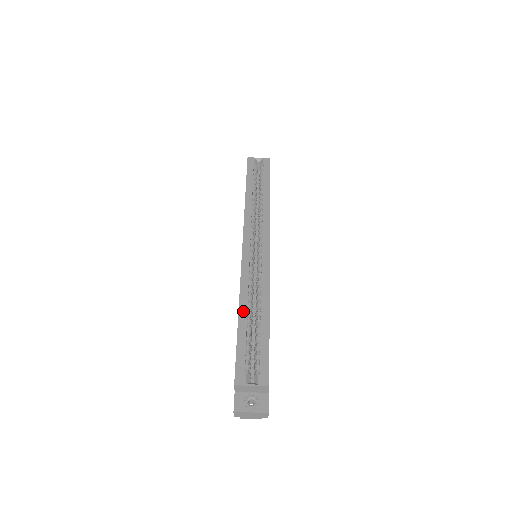
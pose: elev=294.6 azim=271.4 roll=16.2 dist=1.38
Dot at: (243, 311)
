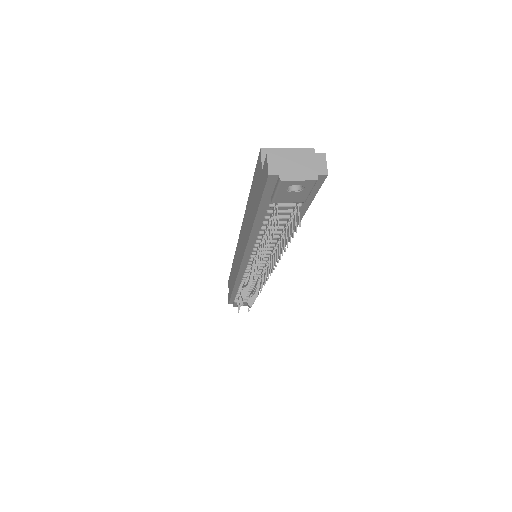
Dot at: occluded
